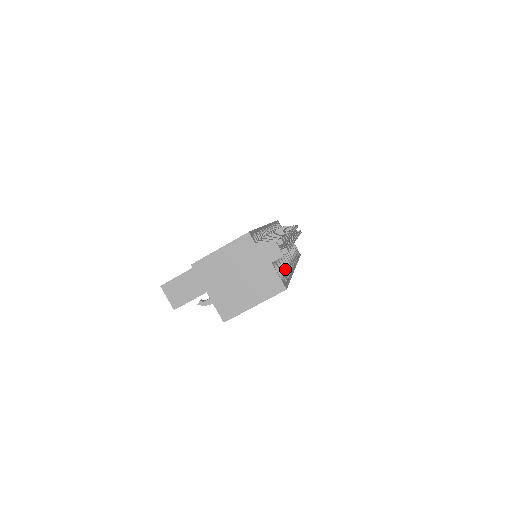
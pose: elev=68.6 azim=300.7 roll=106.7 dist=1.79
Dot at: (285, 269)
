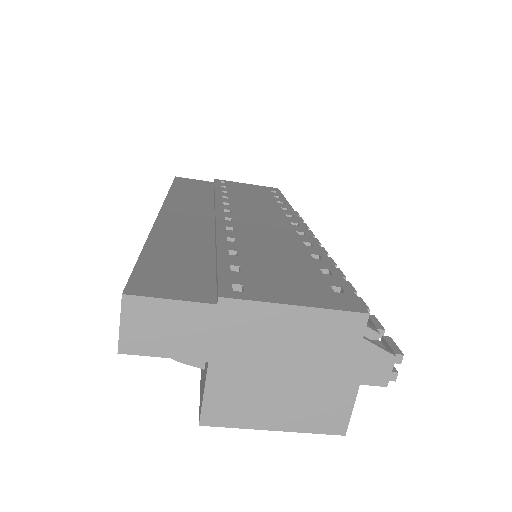
Dot at: occluded
